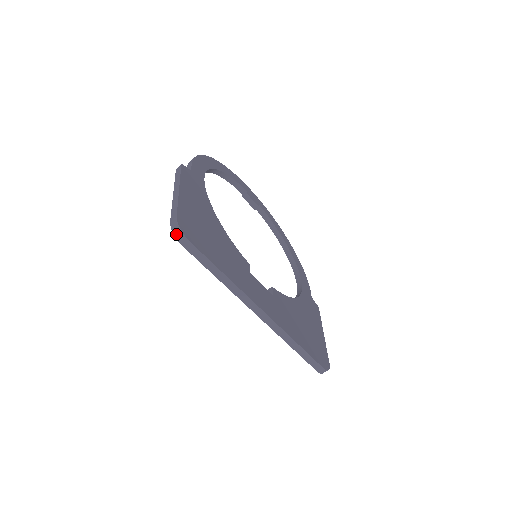
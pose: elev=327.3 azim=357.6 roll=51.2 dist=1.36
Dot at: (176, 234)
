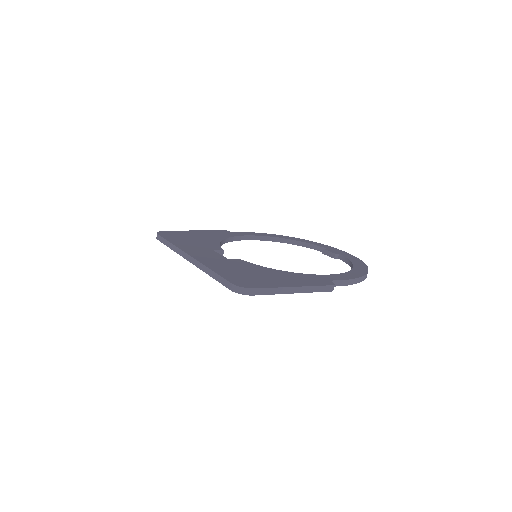
Dot at: occluded
